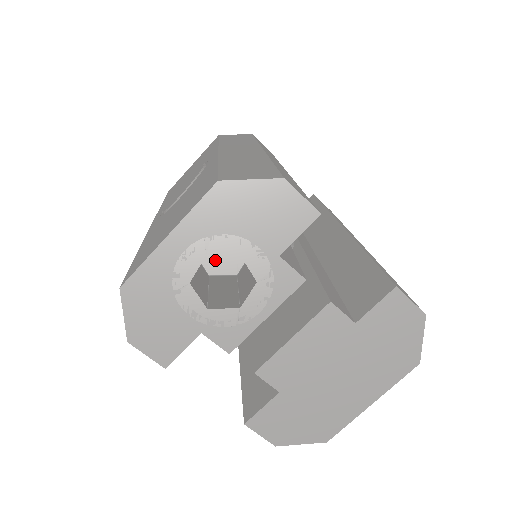
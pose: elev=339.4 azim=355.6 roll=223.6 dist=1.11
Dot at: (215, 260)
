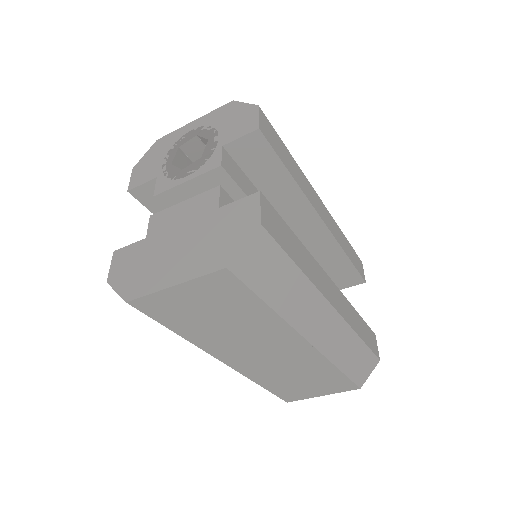
Dot at: occluded
